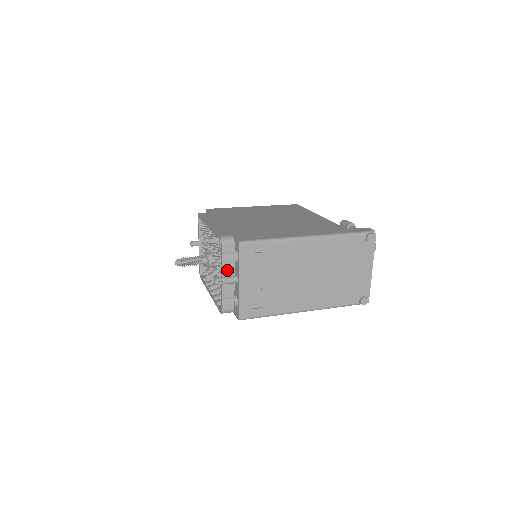
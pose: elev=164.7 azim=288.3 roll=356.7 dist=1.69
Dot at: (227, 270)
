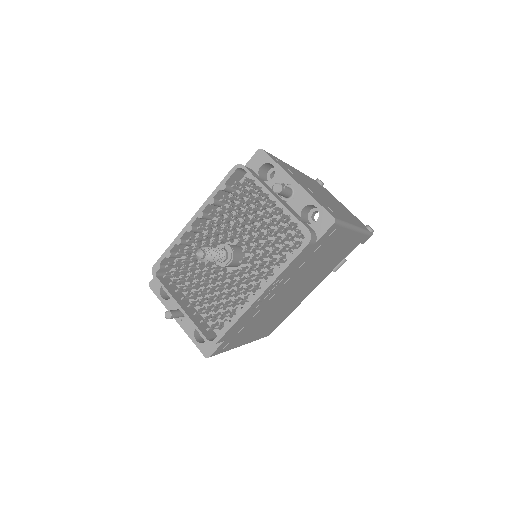
Dot at: (271, 191)
